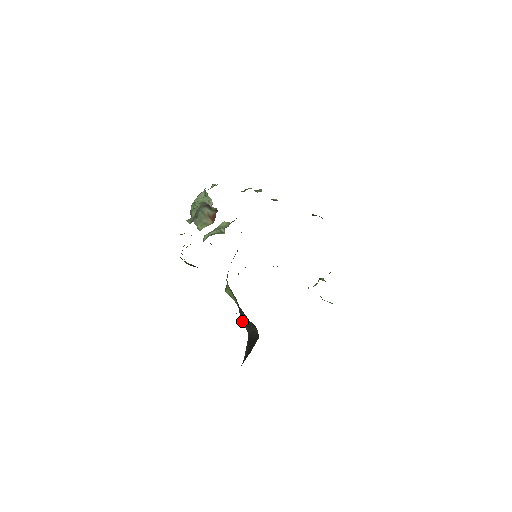
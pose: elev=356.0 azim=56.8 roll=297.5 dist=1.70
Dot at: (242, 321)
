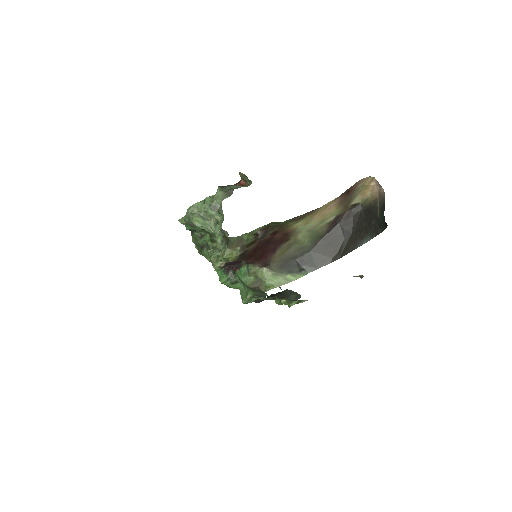
Dot at: (317, 268)
